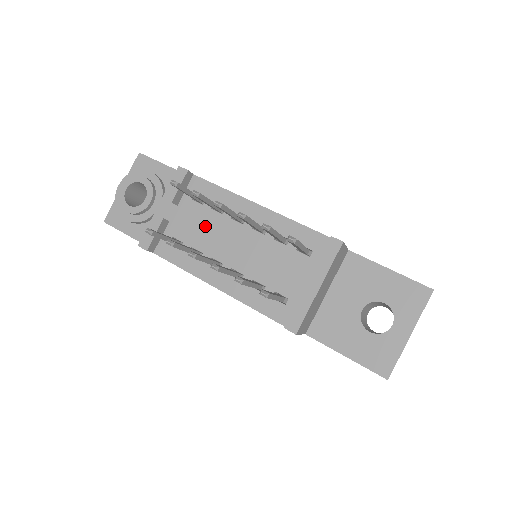
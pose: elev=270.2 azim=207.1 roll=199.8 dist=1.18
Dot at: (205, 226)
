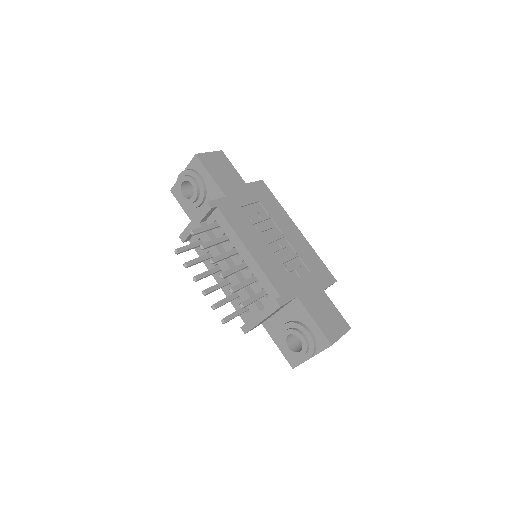
Dot at: (214, 249)
